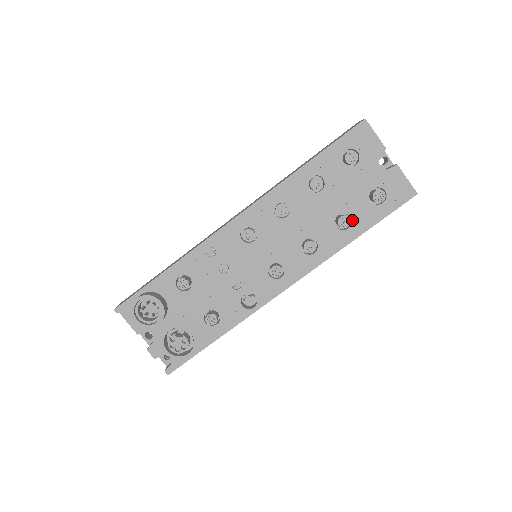
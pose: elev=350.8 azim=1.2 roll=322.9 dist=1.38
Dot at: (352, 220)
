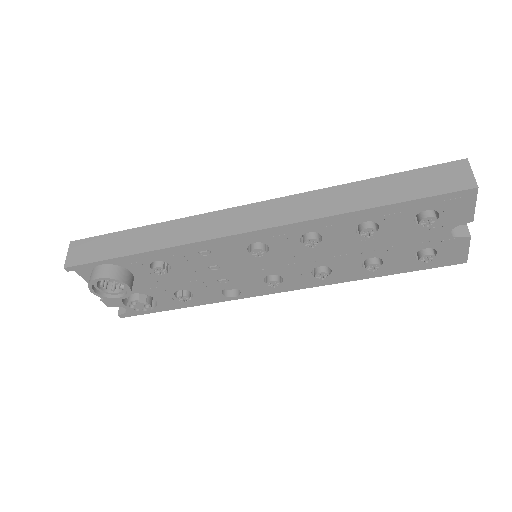
Dot at: (382, 265)
